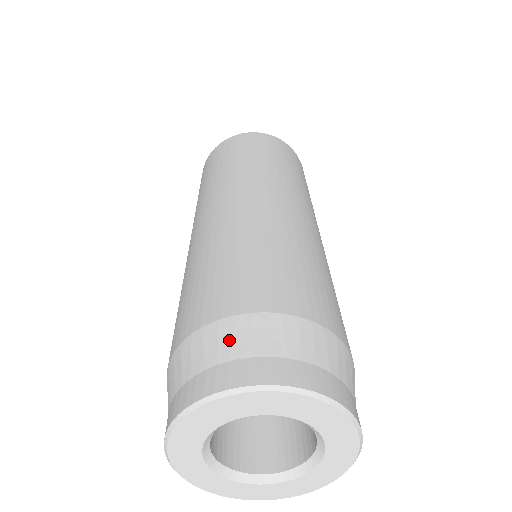
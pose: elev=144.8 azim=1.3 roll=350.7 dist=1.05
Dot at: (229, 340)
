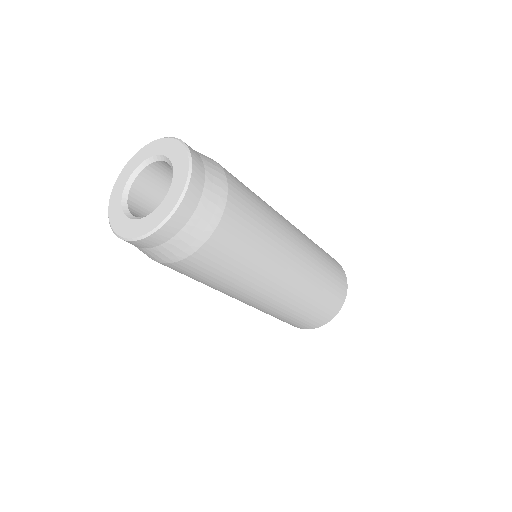
Dot at: occluded
